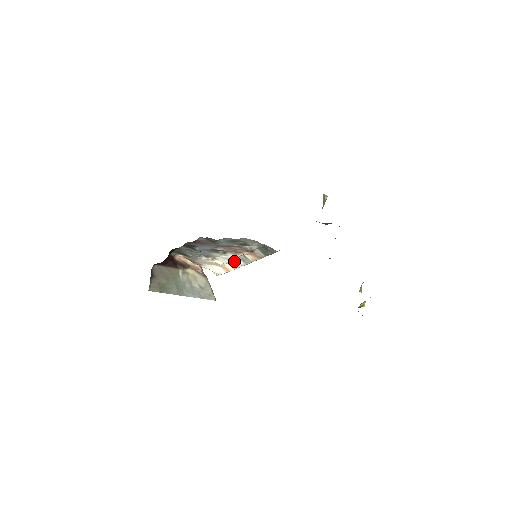
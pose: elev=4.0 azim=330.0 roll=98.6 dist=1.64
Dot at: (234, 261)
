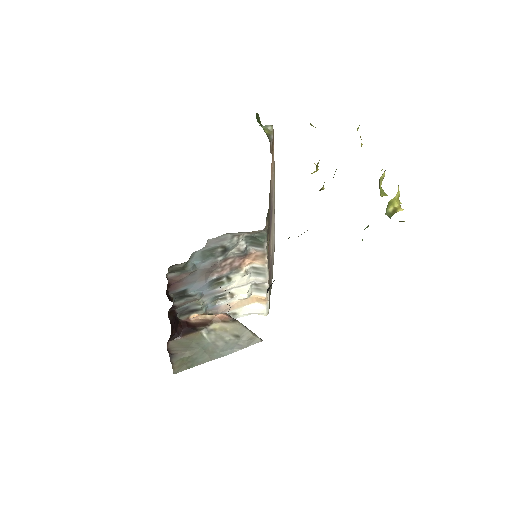
Dot at: (255, 283)
